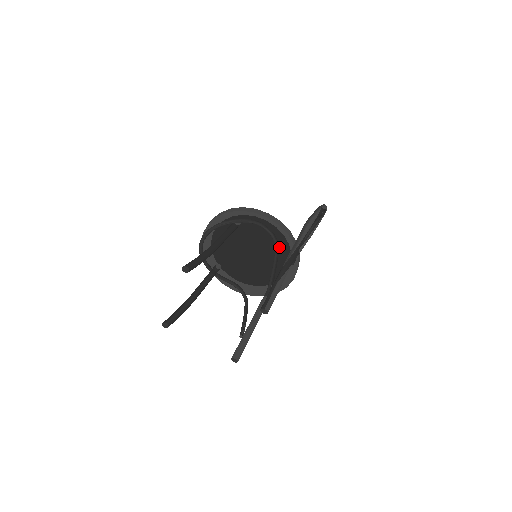
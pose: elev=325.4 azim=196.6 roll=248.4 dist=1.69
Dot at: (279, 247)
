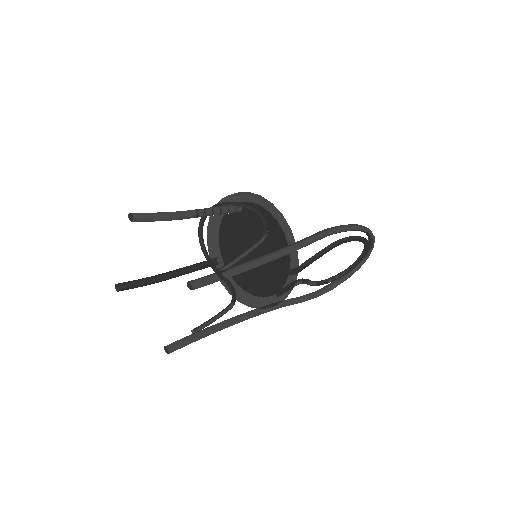
Dot at: (275, 246)
